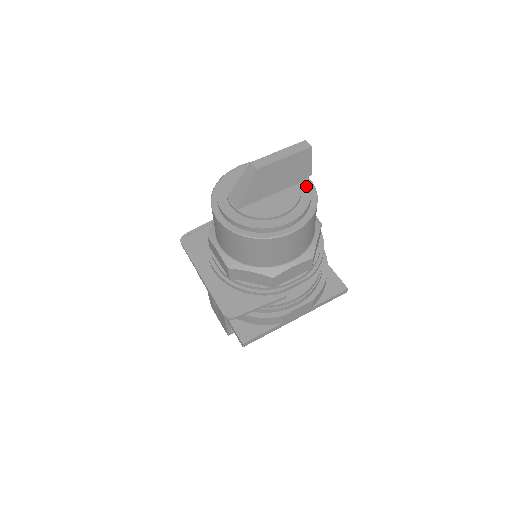
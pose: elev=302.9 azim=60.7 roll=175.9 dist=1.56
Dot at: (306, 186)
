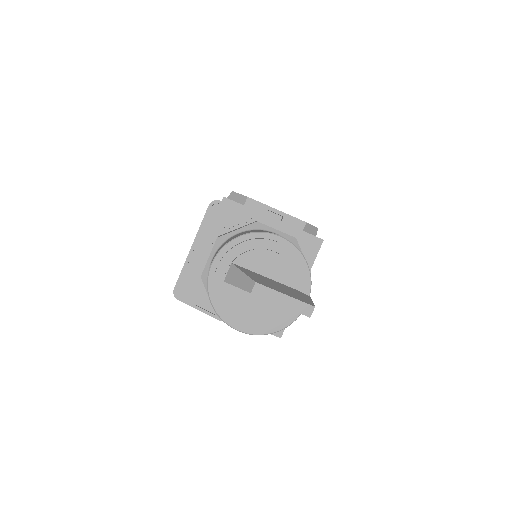
Dot at: (291, 313)
